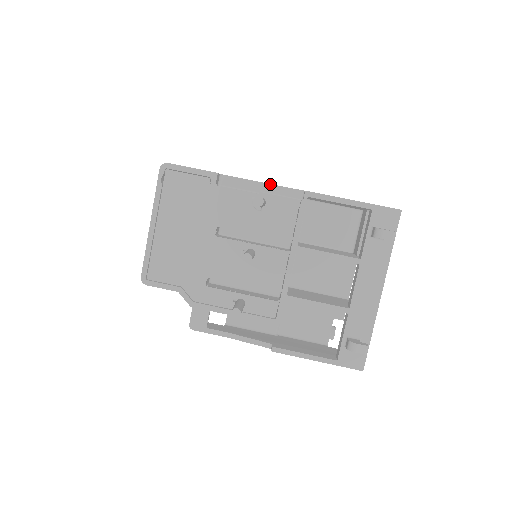
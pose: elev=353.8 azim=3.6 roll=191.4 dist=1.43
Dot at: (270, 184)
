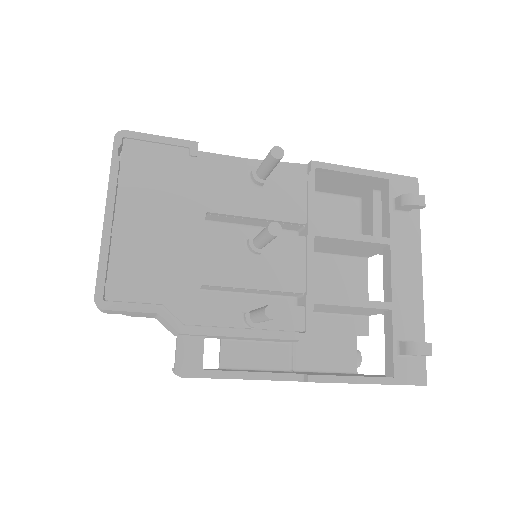
Dot at: (262, 160)
